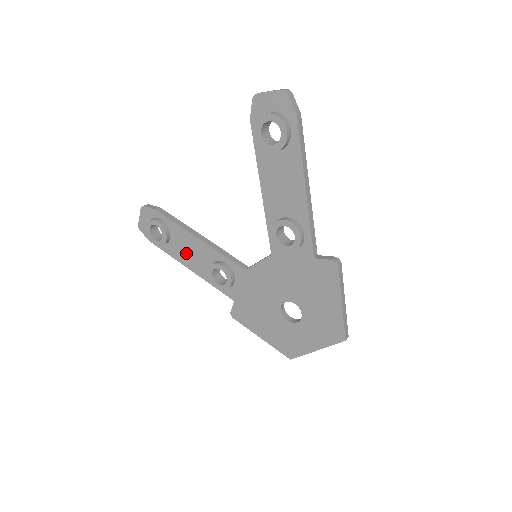
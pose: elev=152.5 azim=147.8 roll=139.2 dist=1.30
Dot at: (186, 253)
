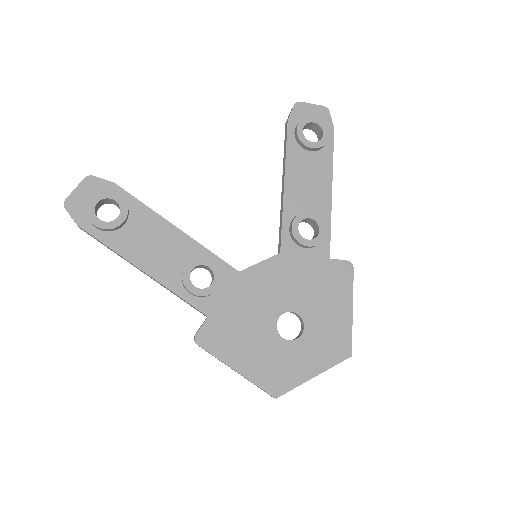
Dot at: (146, 246)
